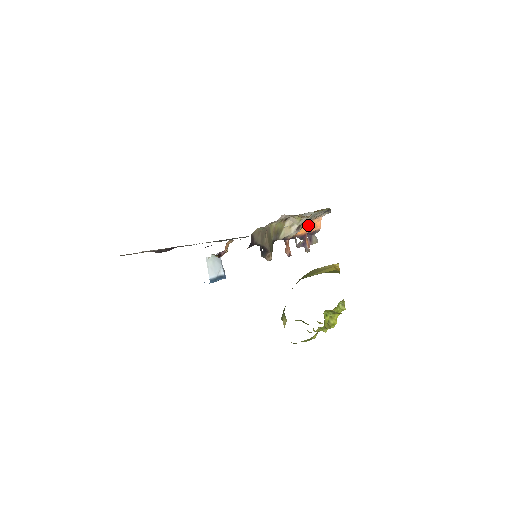
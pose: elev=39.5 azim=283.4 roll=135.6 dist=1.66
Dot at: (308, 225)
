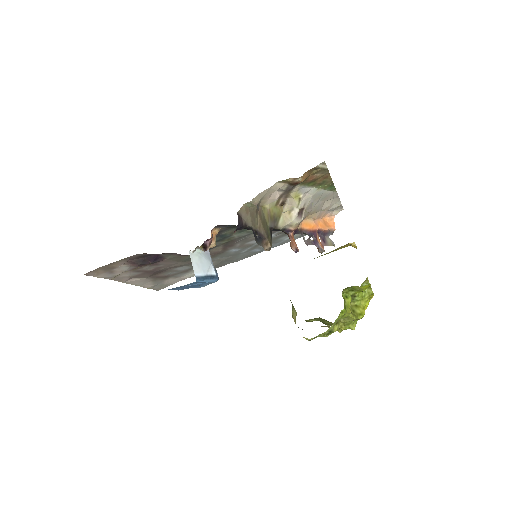
Dot at: (317, 221)
